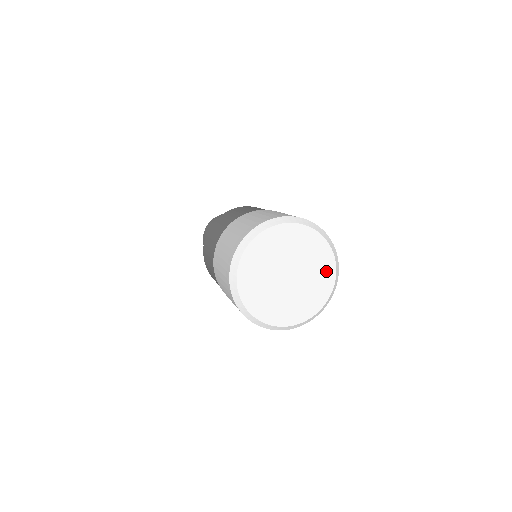
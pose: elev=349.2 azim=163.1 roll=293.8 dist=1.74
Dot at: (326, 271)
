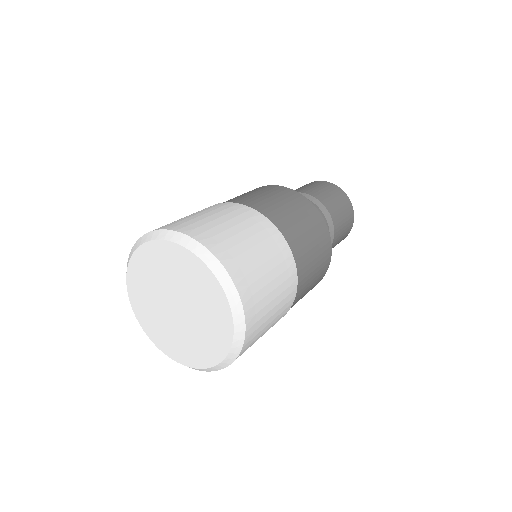
Dot at: (199, 274)
